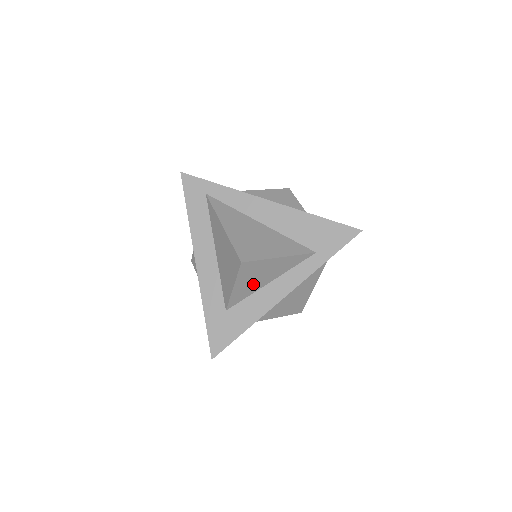
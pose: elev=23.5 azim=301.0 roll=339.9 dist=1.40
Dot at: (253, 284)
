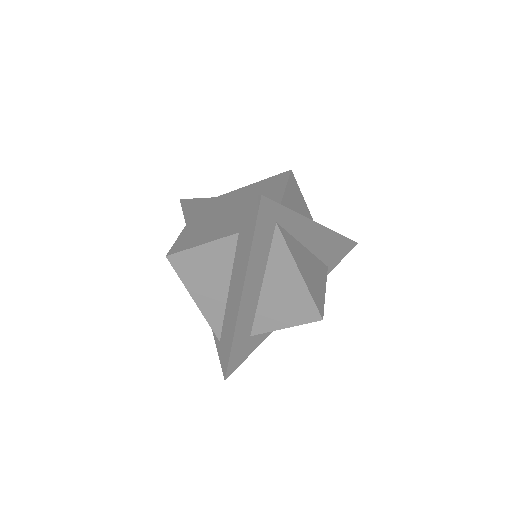
Dot at: occluded
